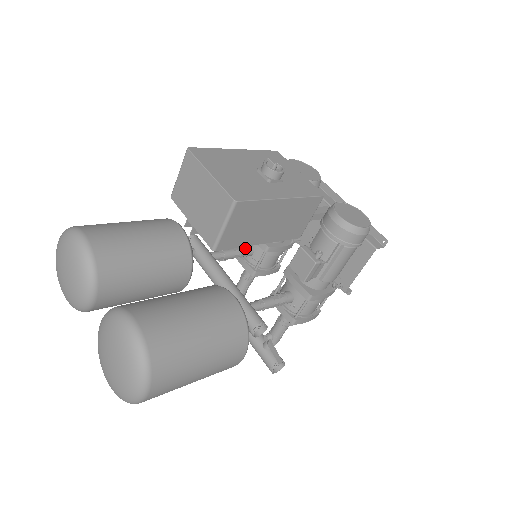
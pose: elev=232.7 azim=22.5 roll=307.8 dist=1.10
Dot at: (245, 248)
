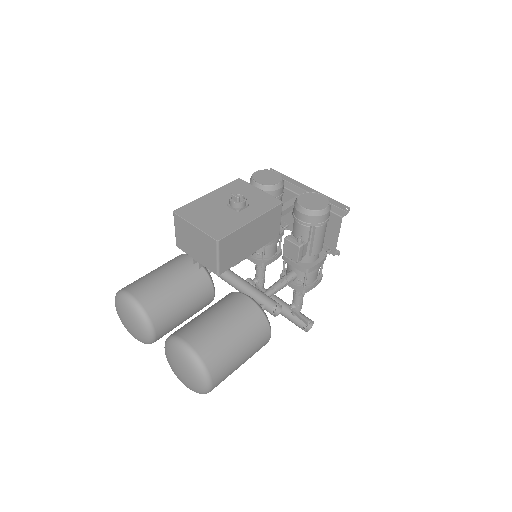
Dot at: occluded
